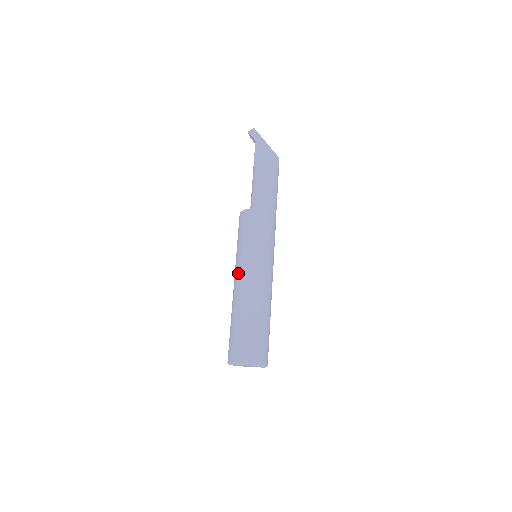
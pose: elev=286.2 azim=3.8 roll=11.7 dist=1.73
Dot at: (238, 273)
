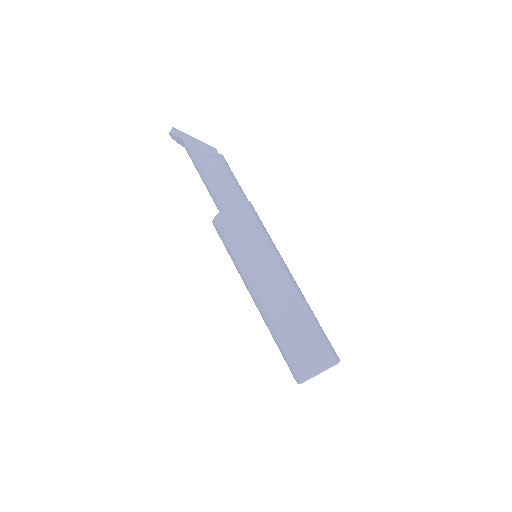
Dot at: (254, 280)
